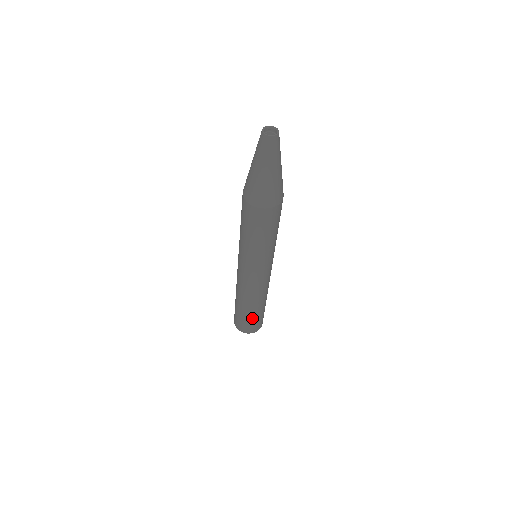
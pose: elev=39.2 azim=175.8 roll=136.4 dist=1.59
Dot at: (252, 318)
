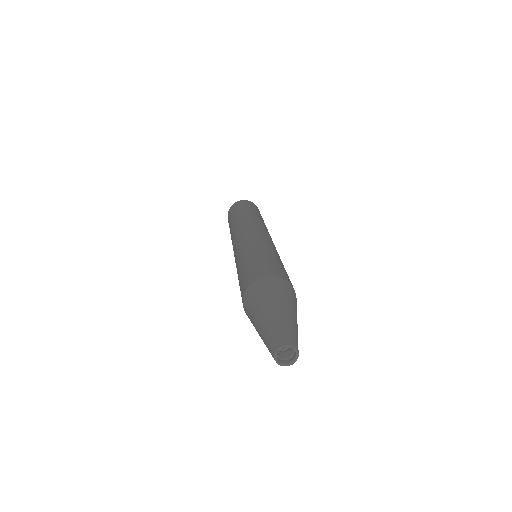
Dot at: occluded
